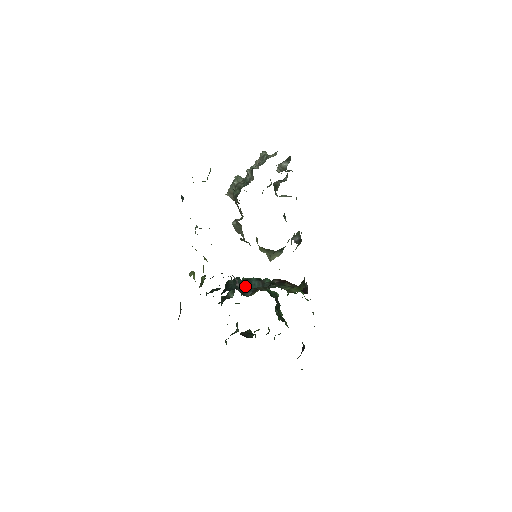
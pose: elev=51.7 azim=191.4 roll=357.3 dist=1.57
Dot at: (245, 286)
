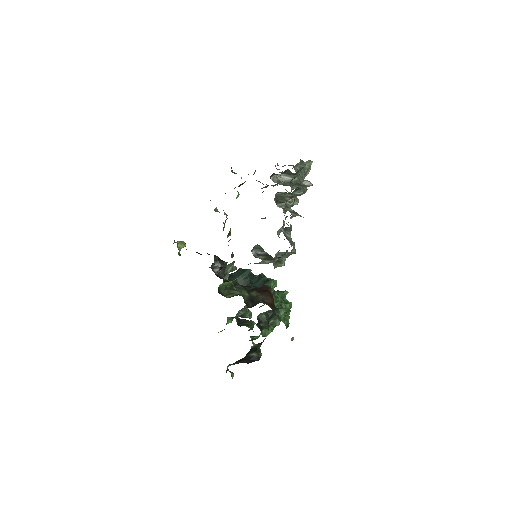
Dot at: (247, 279)
